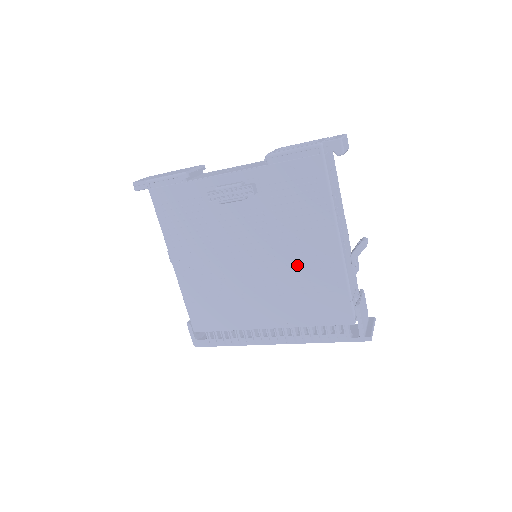
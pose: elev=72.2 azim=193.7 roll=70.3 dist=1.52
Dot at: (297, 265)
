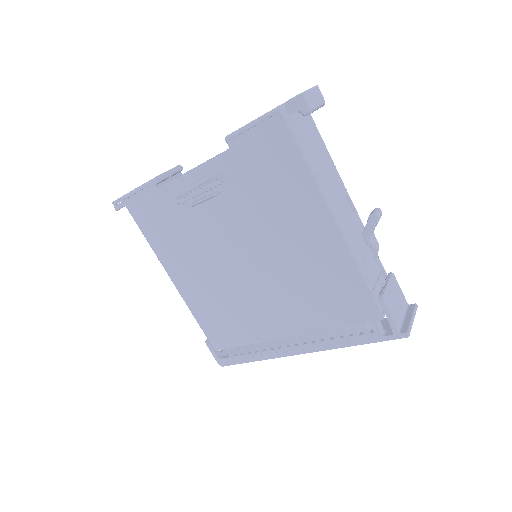
Dot at: (296, 259)
